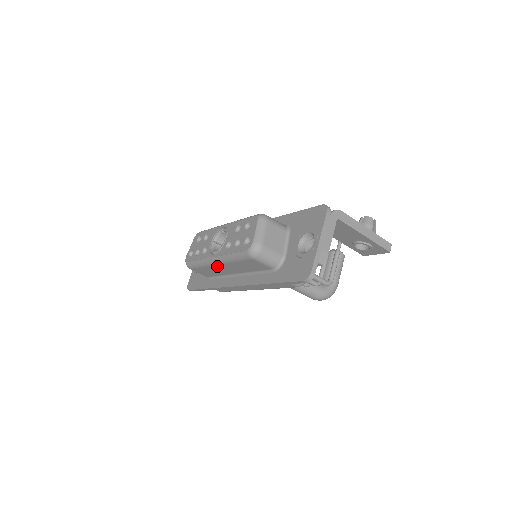
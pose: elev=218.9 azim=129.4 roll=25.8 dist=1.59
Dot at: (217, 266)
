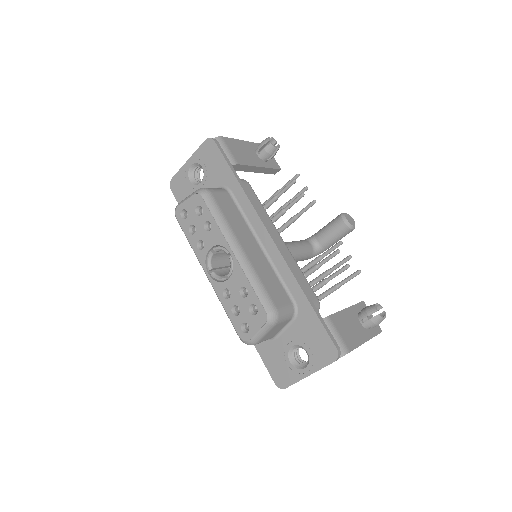
Dot at: occluded
